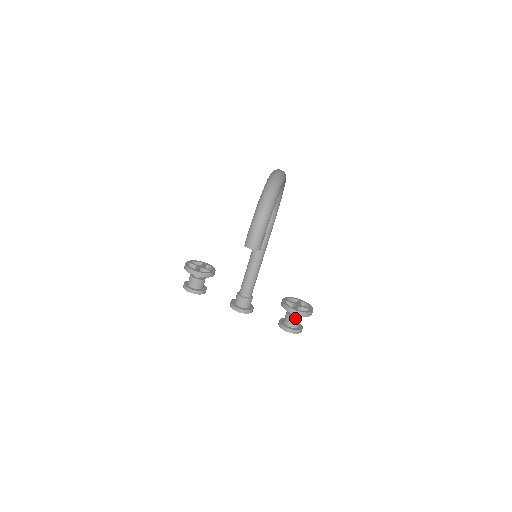
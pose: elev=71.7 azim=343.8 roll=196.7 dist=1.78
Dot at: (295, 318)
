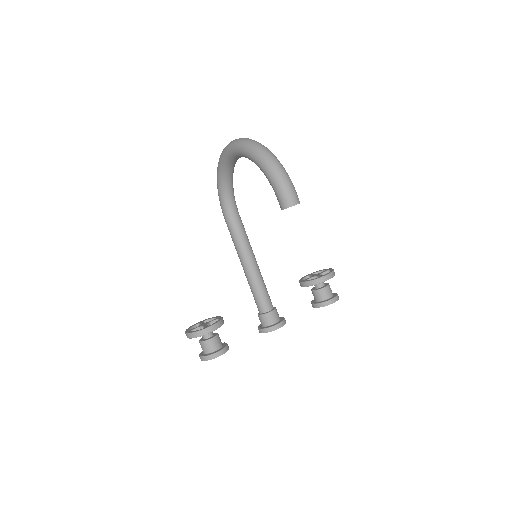
Dot at: (326, 286)
